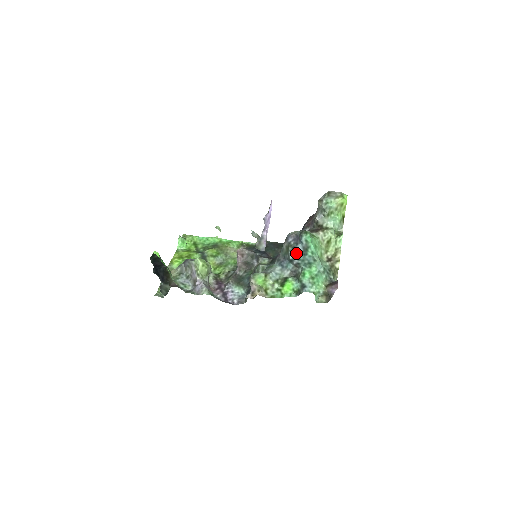
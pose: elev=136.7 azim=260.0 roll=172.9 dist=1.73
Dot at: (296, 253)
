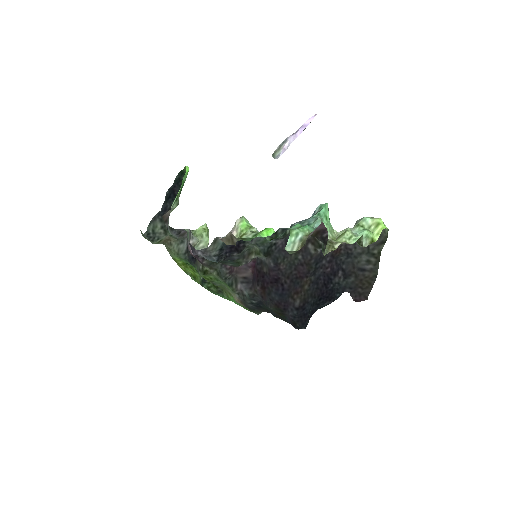
Dot at: (301, 221)
